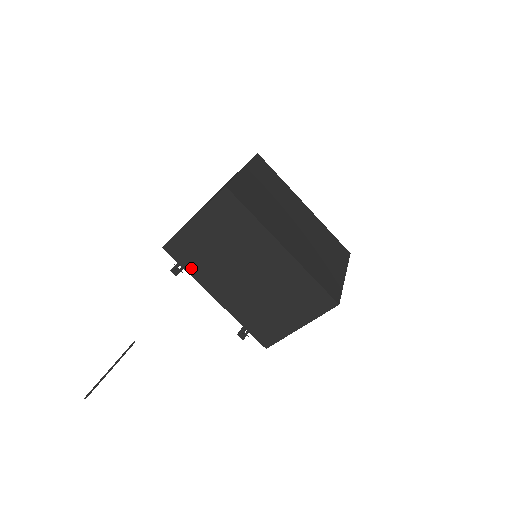
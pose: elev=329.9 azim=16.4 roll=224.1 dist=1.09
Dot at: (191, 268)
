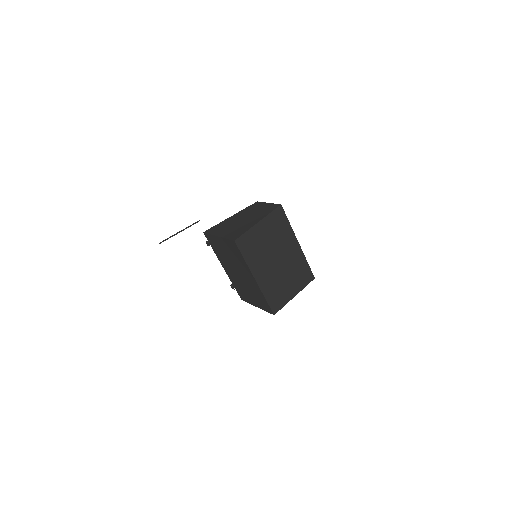
Dot at: (215, 250)
